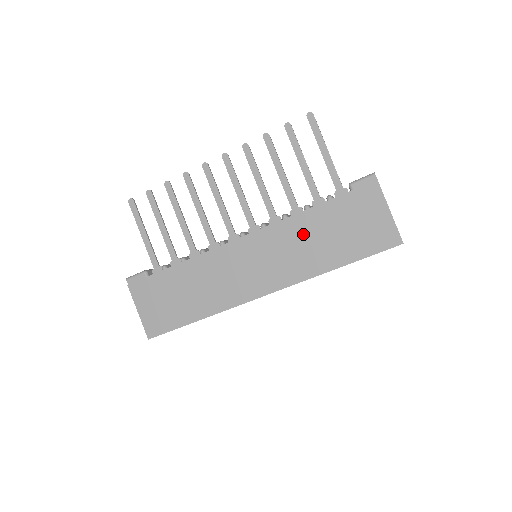
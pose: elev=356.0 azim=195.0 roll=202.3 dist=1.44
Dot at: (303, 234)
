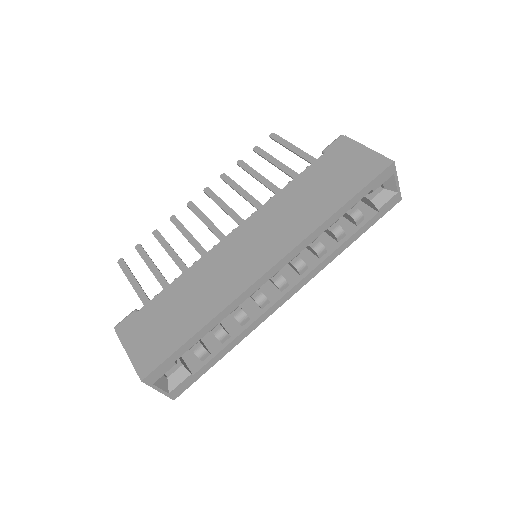
Dot at: (294, 200)
